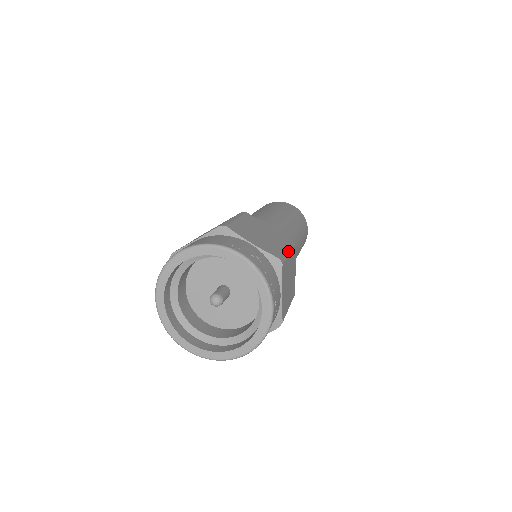
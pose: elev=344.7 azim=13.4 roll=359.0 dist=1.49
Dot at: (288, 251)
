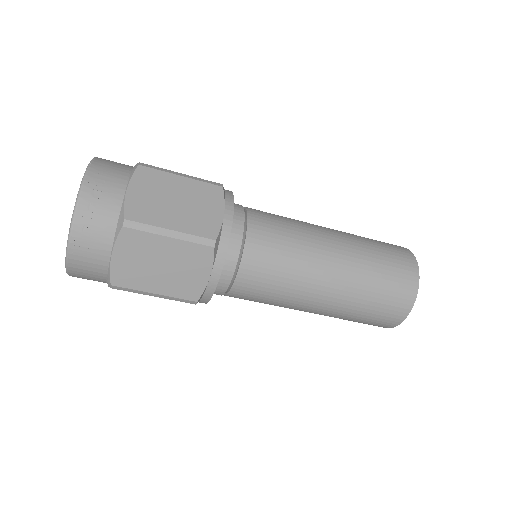
Dot at: (184, 175)
